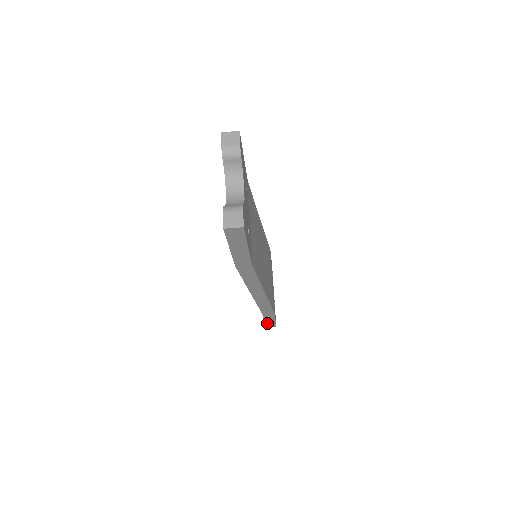
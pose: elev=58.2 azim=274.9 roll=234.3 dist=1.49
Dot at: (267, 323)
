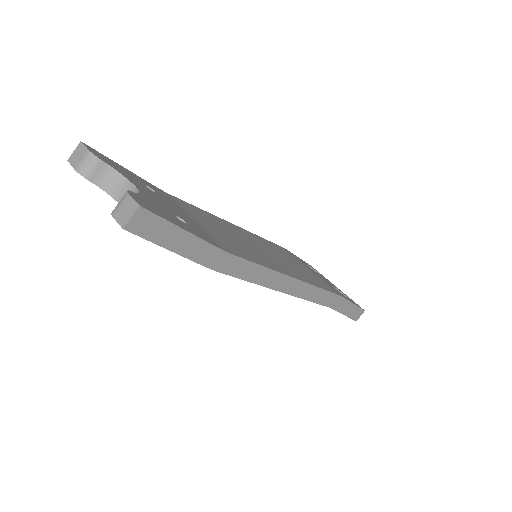
Dot at: (351, 315)
